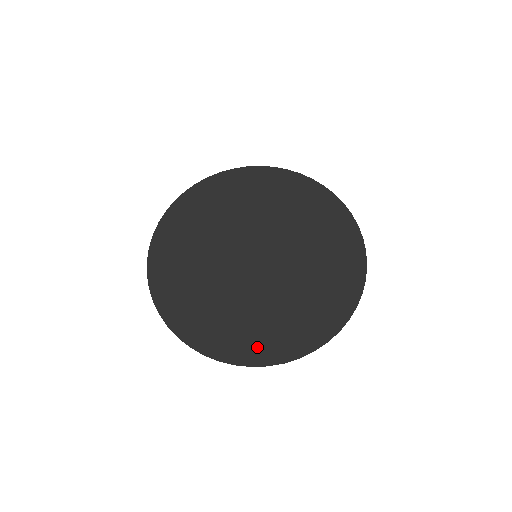
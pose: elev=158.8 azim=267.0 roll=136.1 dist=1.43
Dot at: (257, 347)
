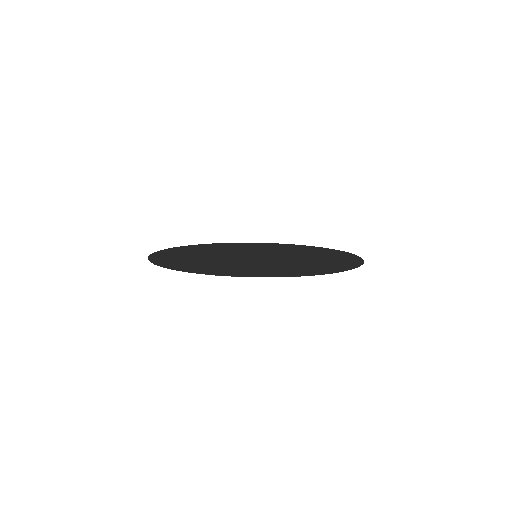
Dot at: (176, 264)
